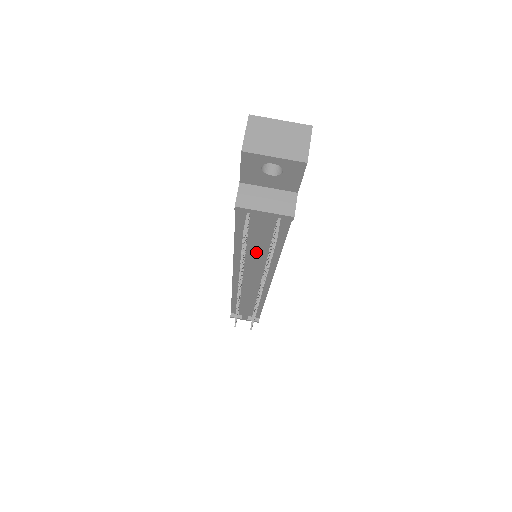
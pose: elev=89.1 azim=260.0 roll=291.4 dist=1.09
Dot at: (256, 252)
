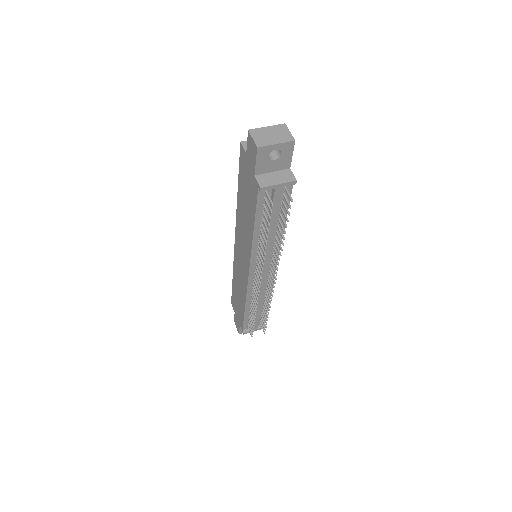
Dot at: (271, 231)
